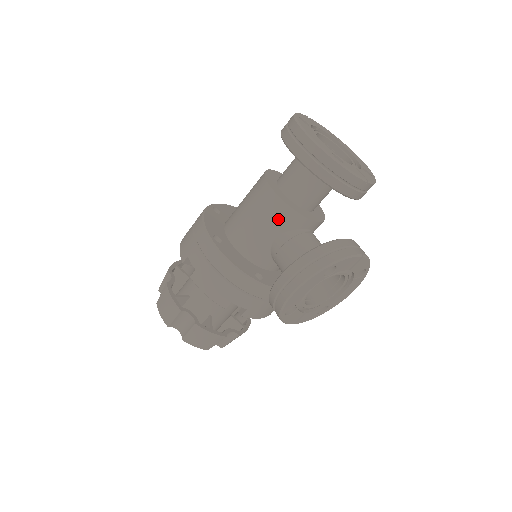
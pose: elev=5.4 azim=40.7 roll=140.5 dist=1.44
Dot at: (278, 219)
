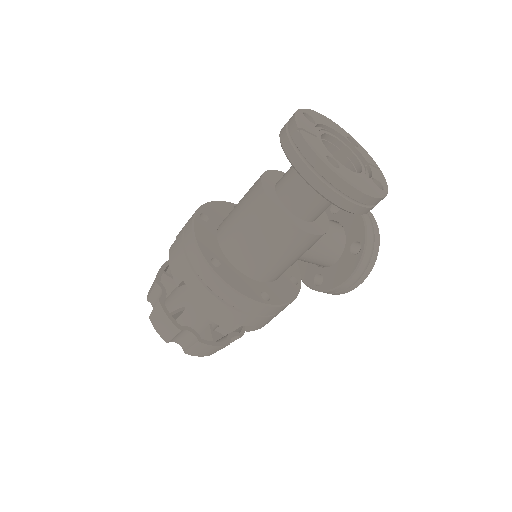
Dot at: occluded
